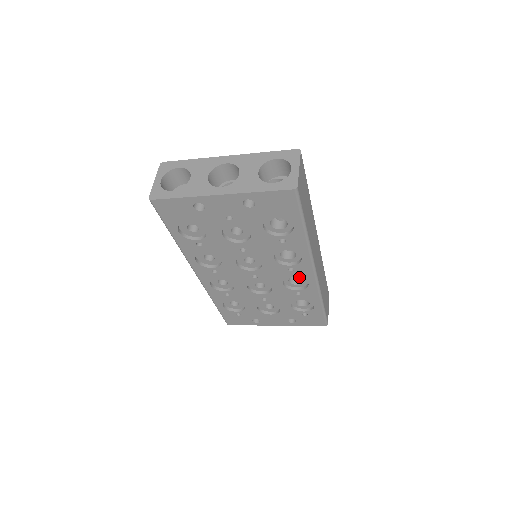
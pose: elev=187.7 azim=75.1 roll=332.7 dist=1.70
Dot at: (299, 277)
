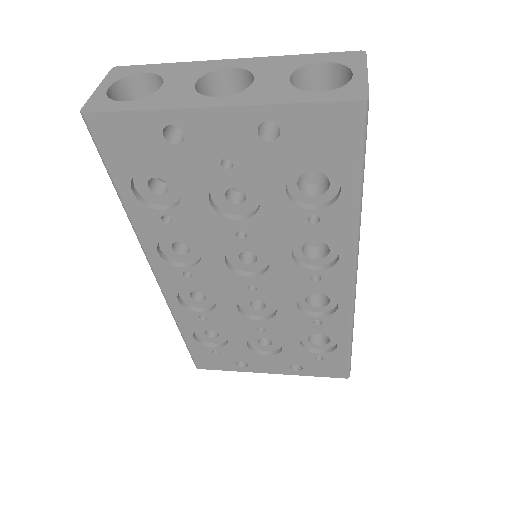
Dot at: (326, 293)
